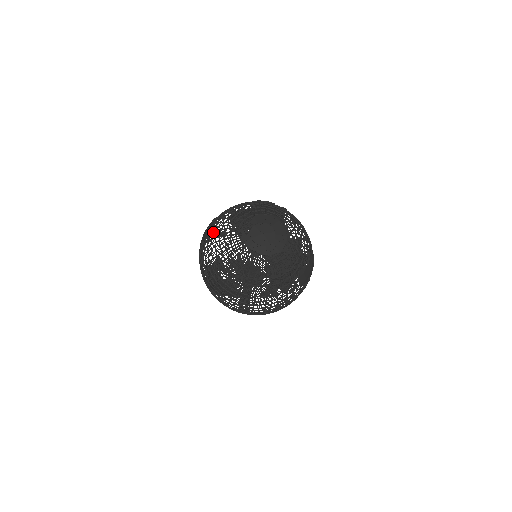
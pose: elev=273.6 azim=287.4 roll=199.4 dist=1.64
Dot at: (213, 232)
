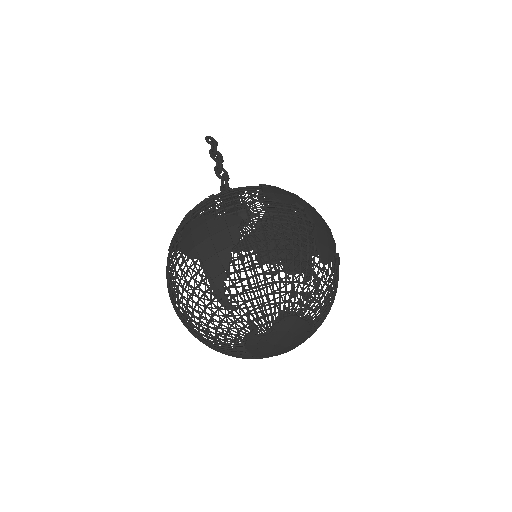
Dot at: (219, 286)
